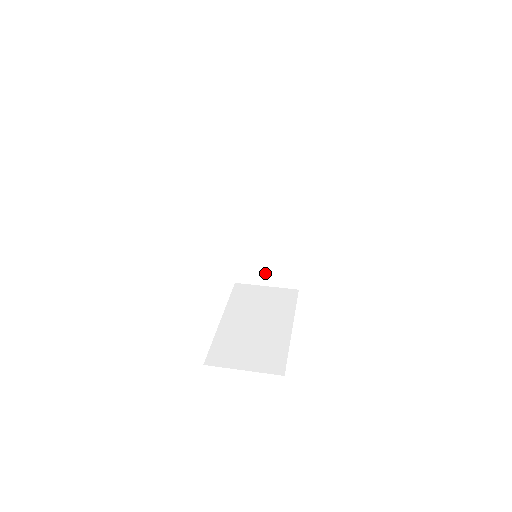
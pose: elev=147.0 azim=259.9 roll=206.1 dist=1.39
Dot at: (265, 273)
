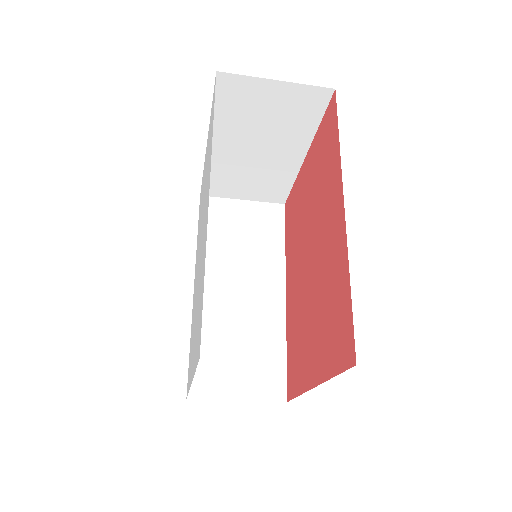
Dot at: (236, 375)
